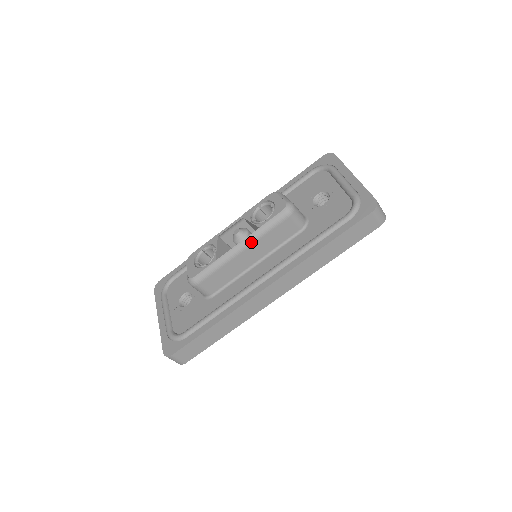
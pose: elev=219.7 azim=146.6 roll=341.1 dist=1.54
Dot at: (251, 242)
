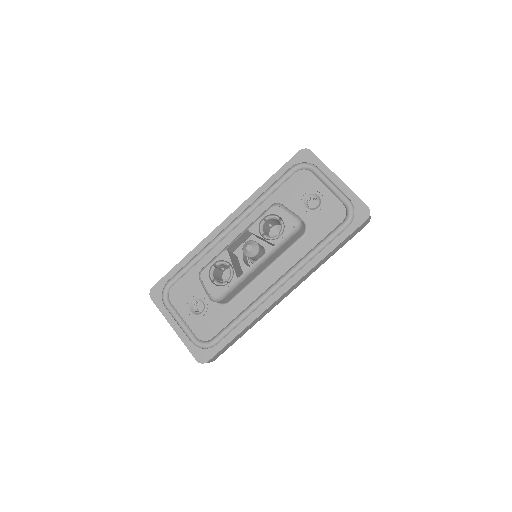
Dot at: (268, 257)
